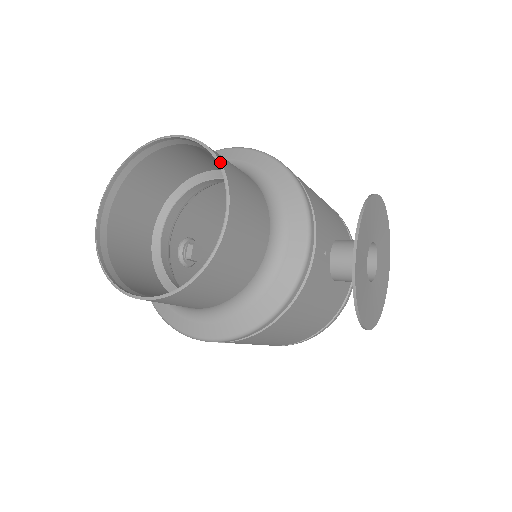
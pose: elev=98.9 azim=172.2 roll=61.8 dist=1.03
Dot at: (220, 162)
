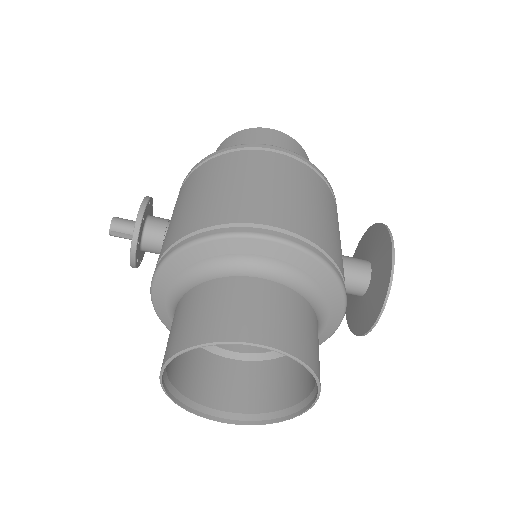
Dot at: (316, 375)
